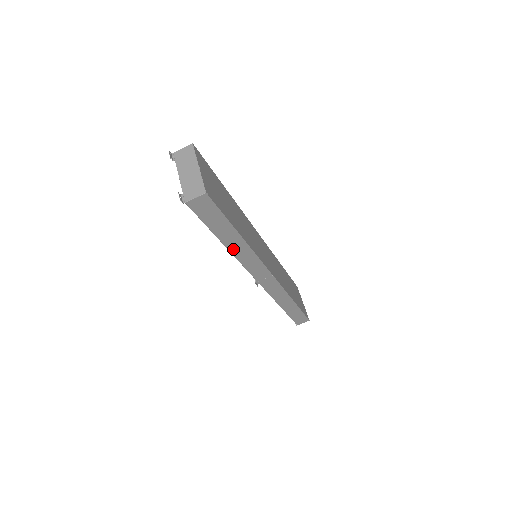
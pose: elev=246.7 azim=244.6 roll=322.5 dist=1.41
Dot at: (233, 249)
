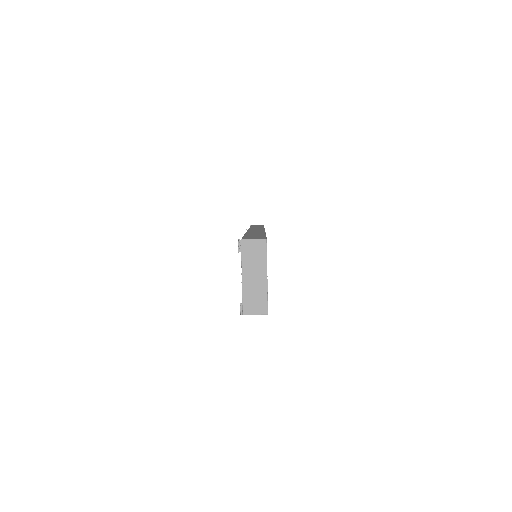
Dot at: occluded
